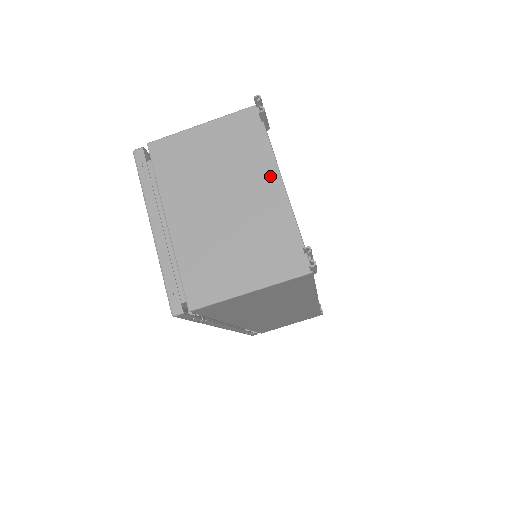
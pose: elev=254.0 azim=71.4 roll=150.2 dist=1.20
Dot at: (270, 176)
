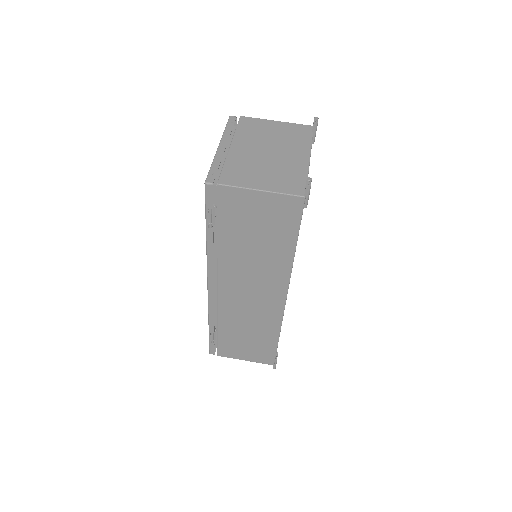
Dot at: (304, 152)
